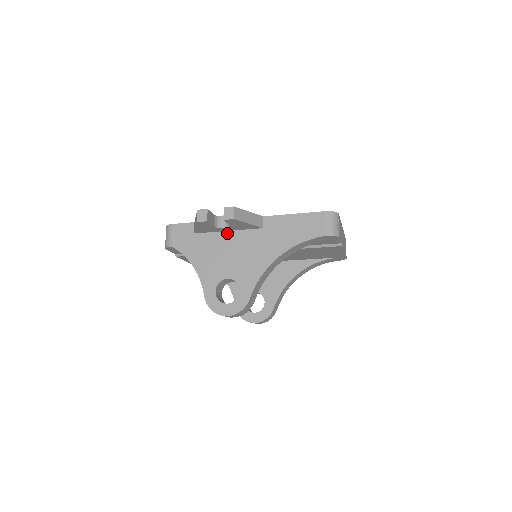
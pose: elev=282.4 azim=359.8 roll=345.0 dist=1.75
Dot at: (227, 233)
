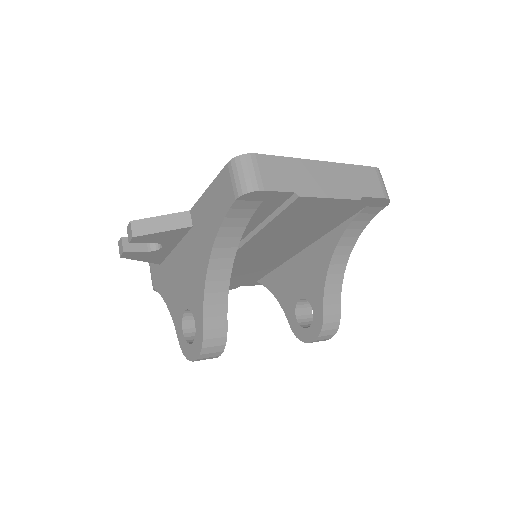
Dot at: (175, 250)
